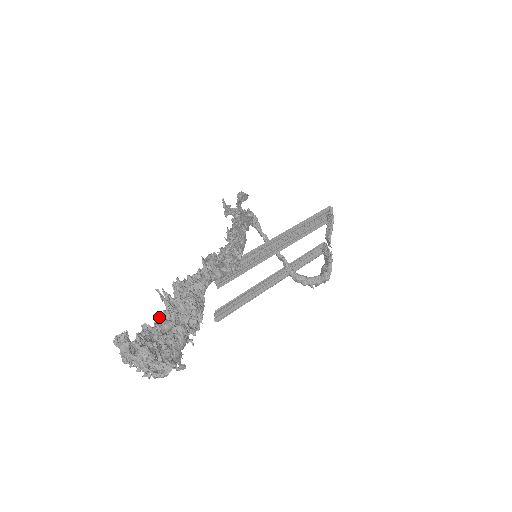
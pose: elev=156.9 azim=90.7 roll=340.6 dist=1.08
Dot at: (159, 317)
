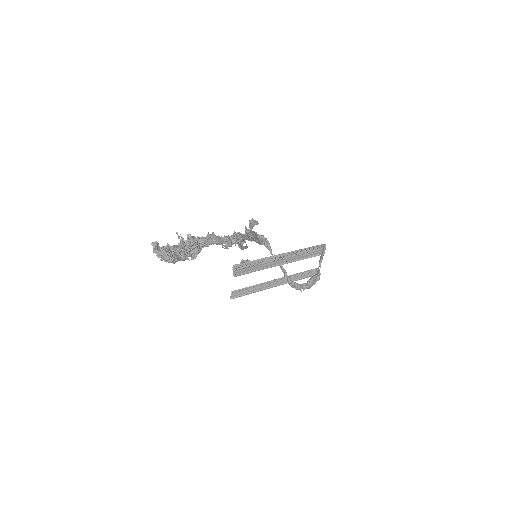
Dot at: (177, 248)
